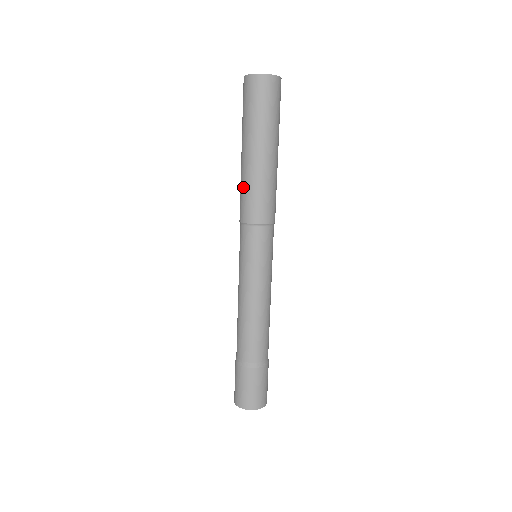
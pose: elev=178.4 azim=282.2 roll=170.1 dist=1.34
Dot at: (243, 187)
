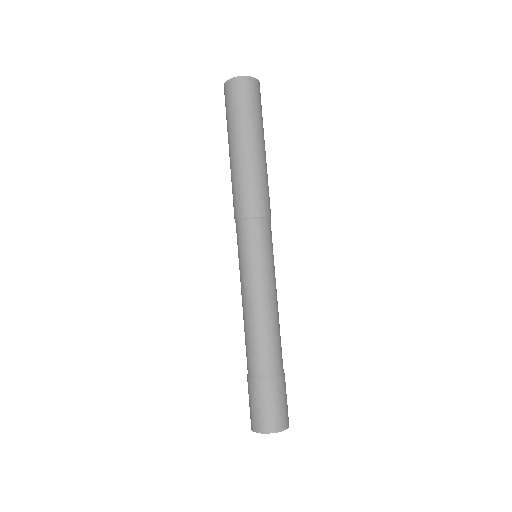
Dot at: (233, 185)
